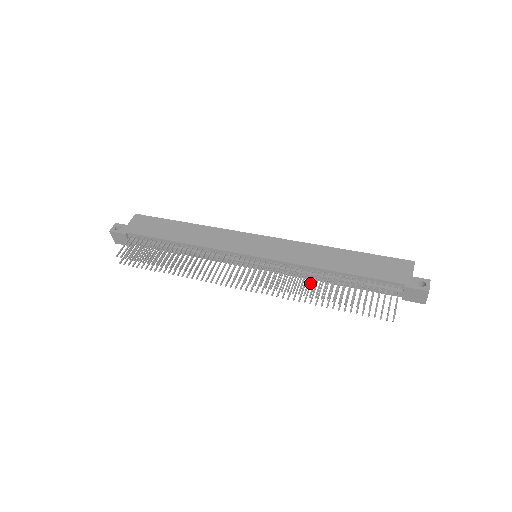
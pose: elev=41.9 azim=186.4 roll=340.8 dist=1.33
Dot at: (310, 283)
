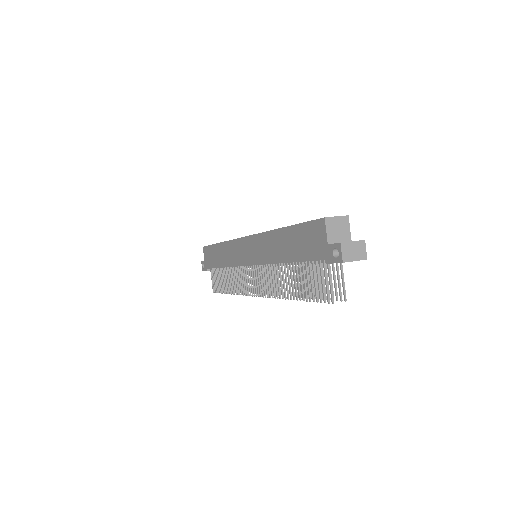
Dot at: occluded
